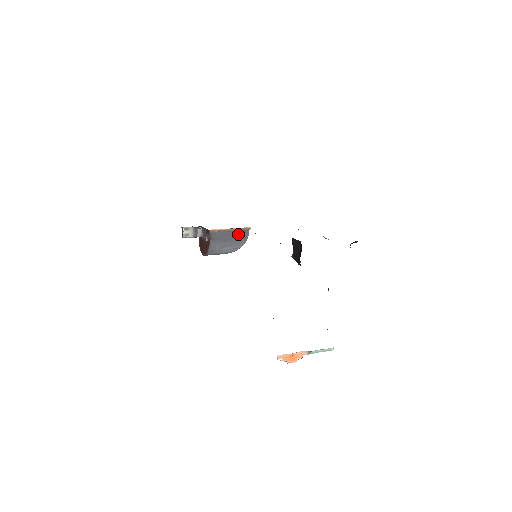
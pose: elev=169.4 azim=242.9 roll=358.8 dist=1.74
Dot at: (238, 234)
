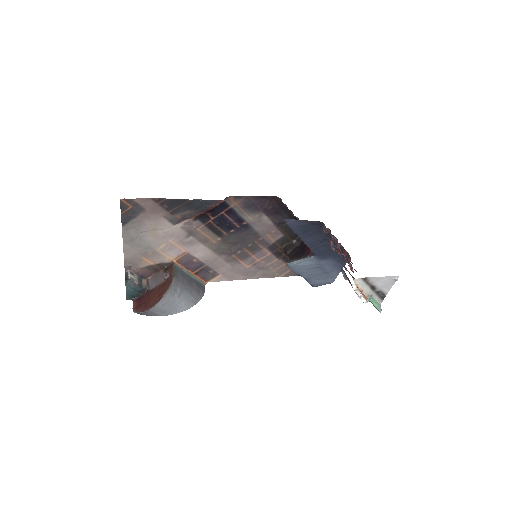
Dot at: (197, 283)
